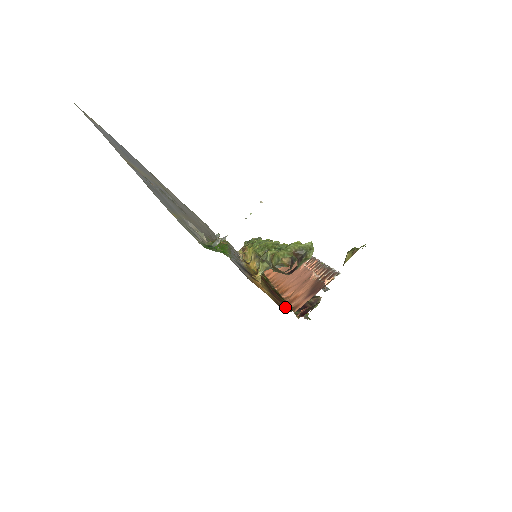
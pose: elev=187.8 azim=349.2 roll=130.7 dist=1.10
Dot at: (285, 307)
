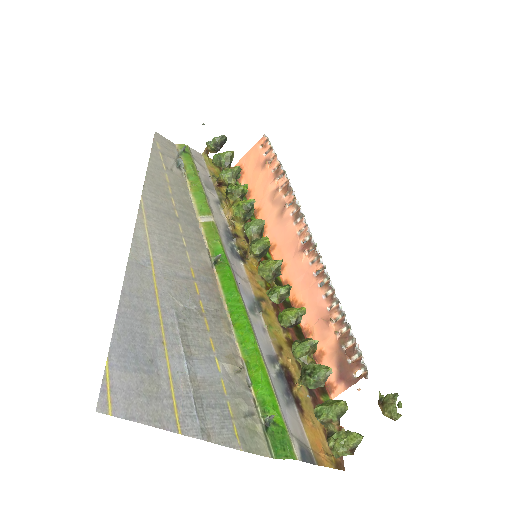
Dot at: occluded
